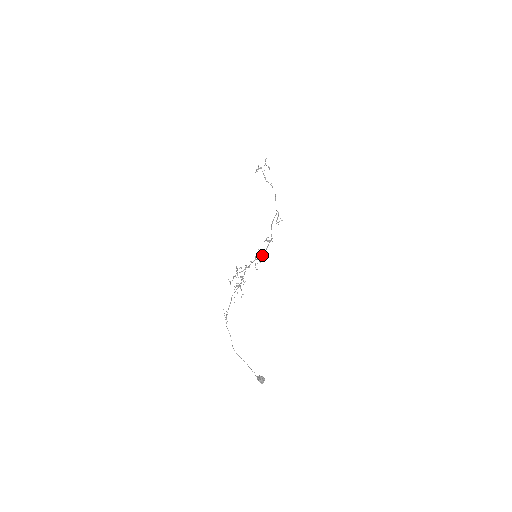
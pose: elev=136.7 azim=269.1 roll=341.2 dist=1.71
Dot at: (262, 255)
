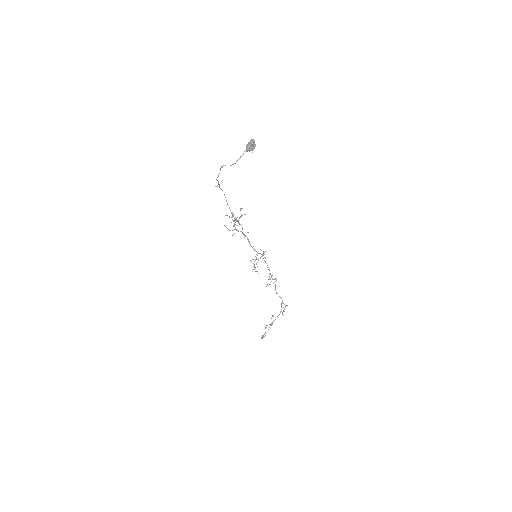
Dot at: (263, 252)
